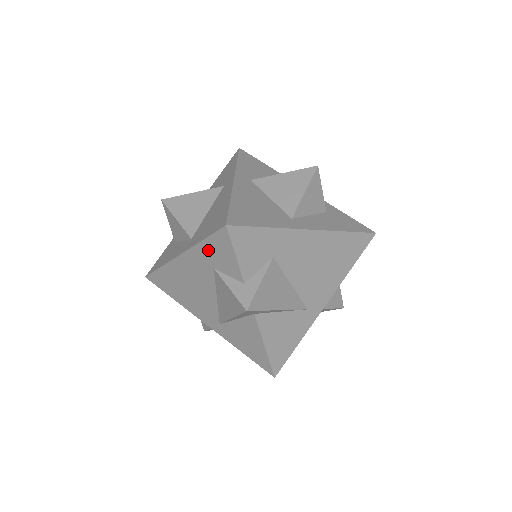
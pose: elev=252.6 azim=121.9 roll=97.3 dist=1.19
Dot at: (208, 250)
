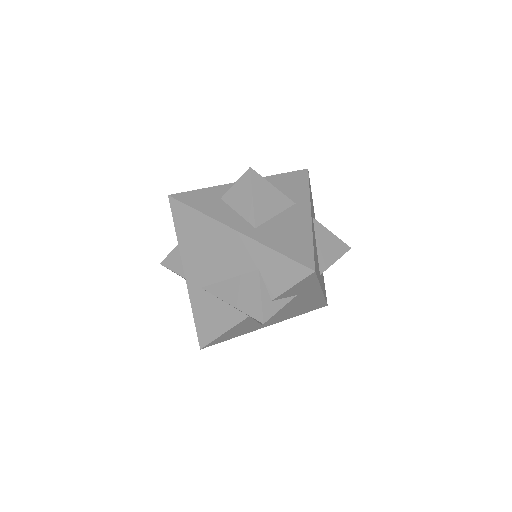
Dot at: (273, 260)
